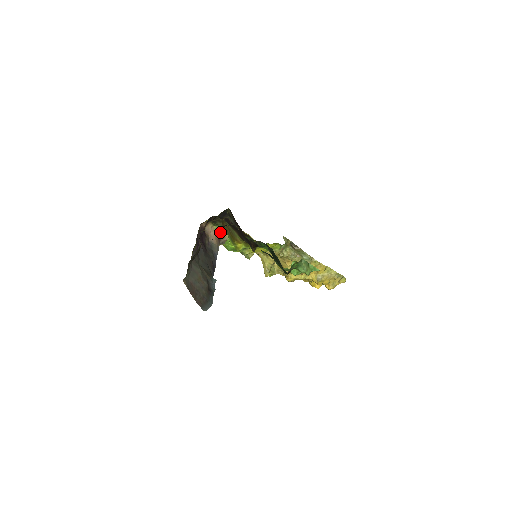
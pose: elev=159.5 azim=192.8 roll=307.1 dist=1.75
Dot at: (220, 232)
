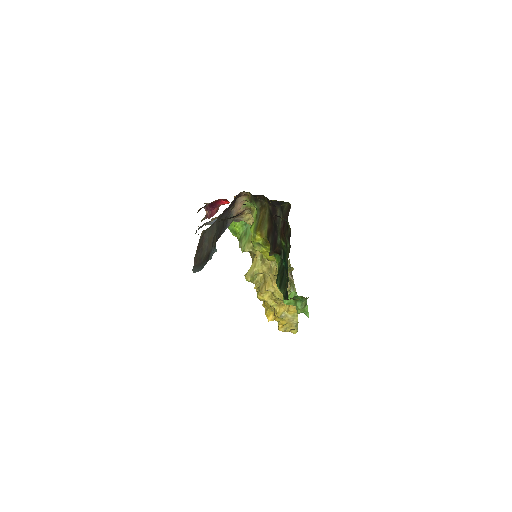
Dot at: (244, 210)
